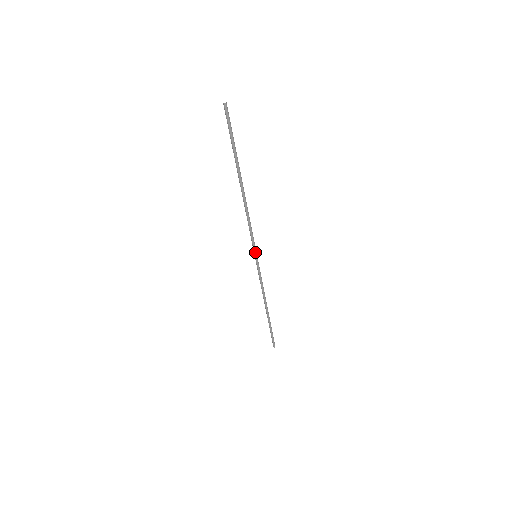
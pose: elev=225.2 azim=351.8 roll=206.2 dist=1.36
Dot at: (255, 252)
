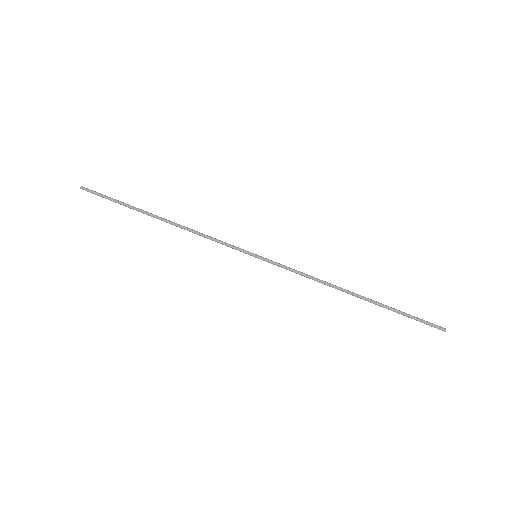
Dot at: (249, 253)
